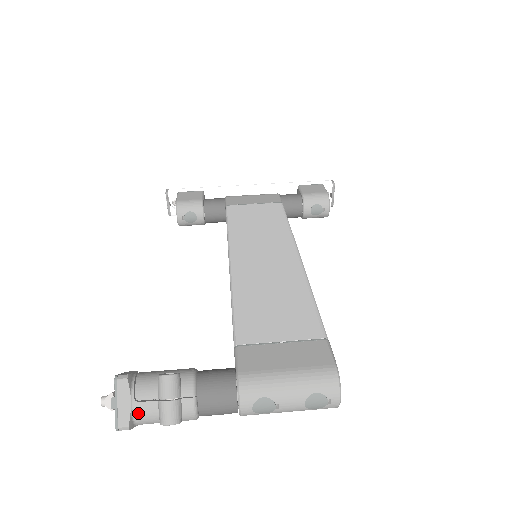
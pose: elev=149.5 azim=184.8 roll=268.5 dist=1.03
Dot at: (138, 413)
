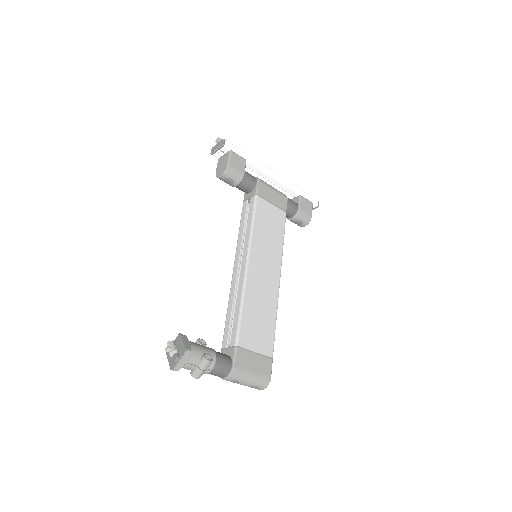
Dot at: (185, 367)
